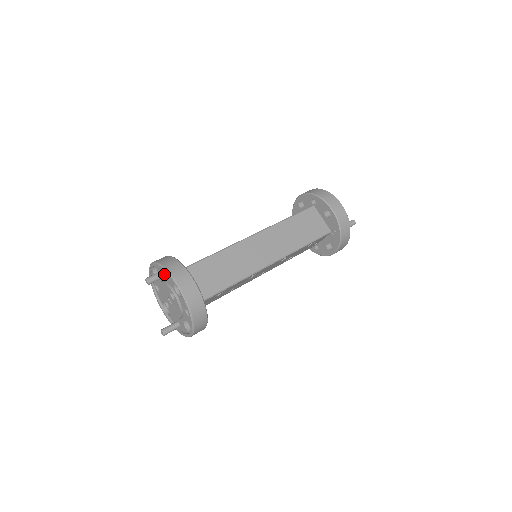
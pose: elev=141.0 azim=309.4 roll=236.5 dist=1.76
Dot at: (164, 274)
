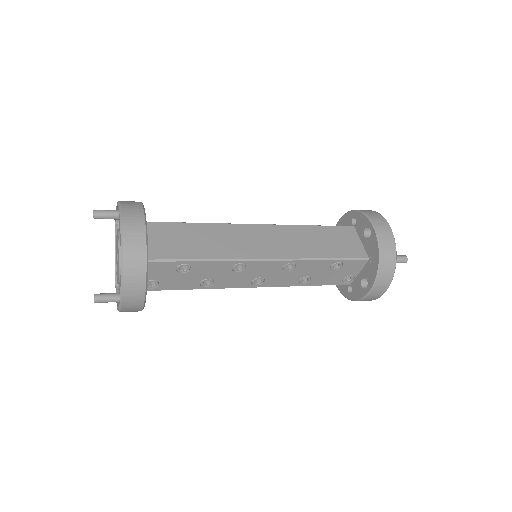
Dot at: (118, 213)
